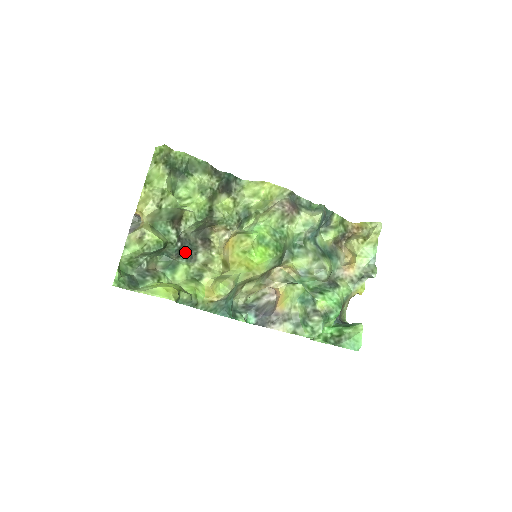
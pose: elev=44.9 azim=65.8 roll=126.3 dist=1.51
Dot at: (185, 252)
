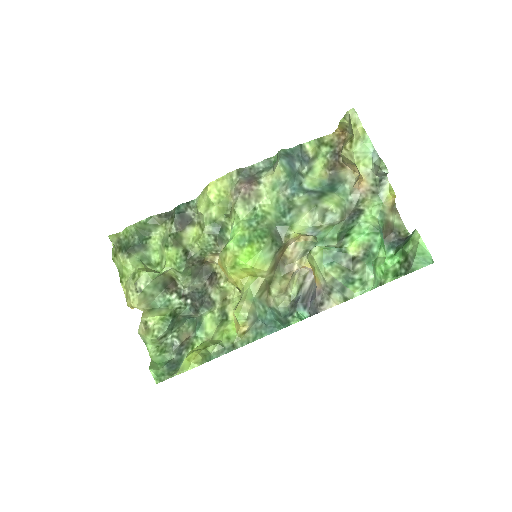
Dot at: (199, 303)
